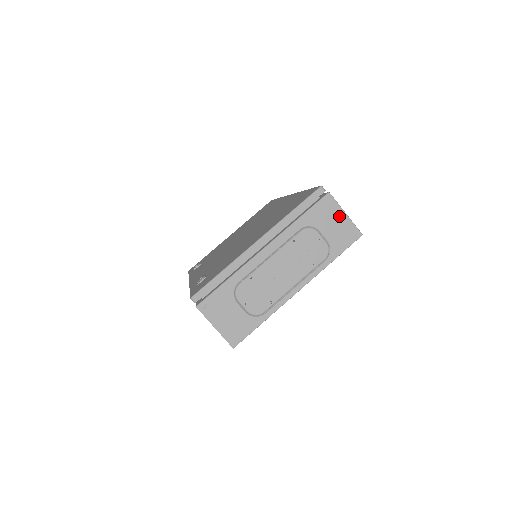
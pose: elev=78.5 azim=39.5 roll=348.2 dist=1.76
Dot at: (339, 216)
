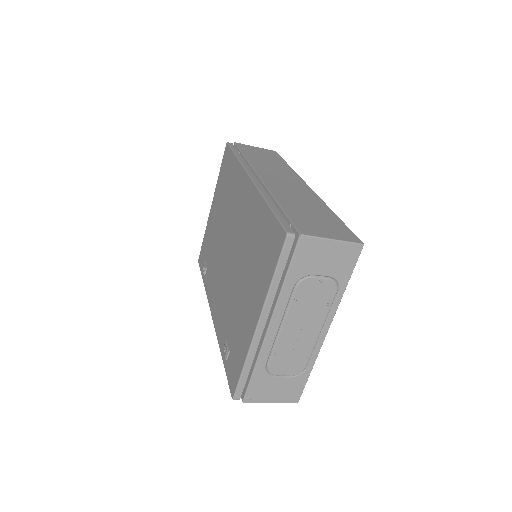
Dot at: (327, 247)
